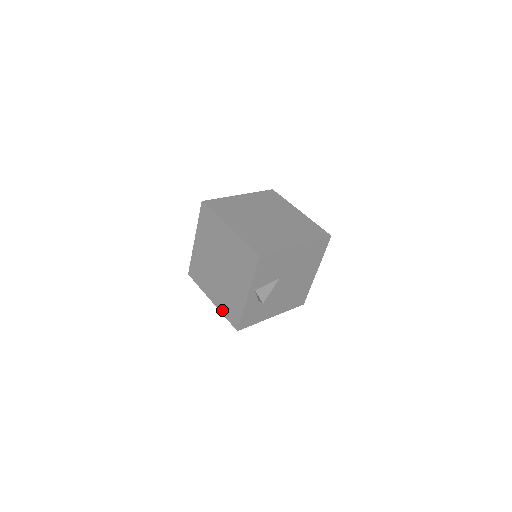
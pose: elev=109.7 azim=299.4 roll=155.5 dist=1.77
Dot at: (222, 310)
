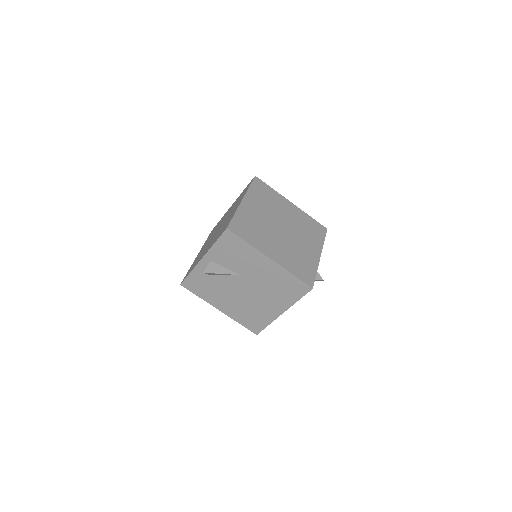
Dot at: occluded
